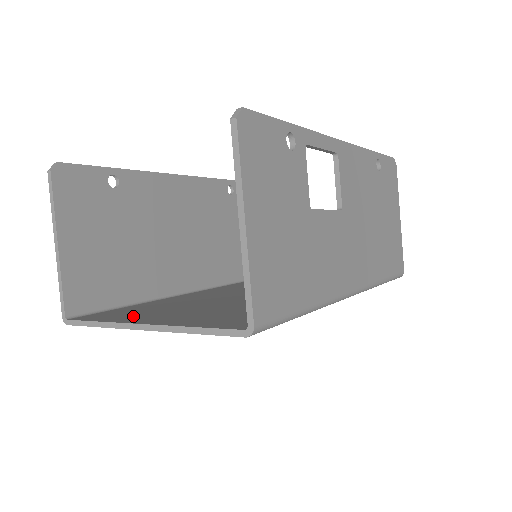
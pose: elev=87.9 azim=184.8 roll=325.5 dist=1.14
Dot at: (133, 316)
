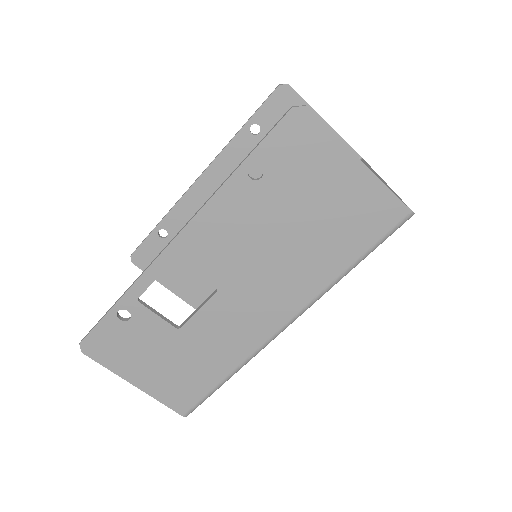
Dot at: occluded
